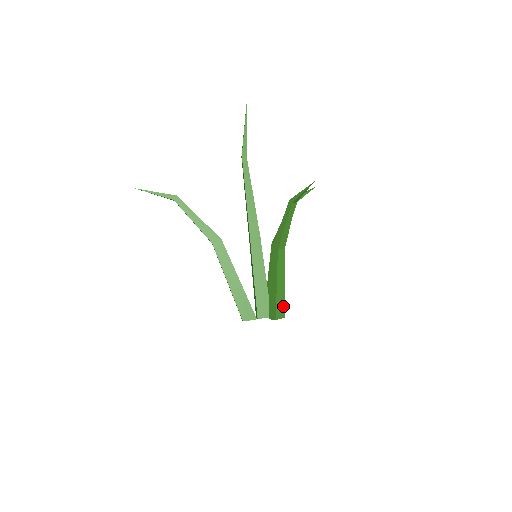
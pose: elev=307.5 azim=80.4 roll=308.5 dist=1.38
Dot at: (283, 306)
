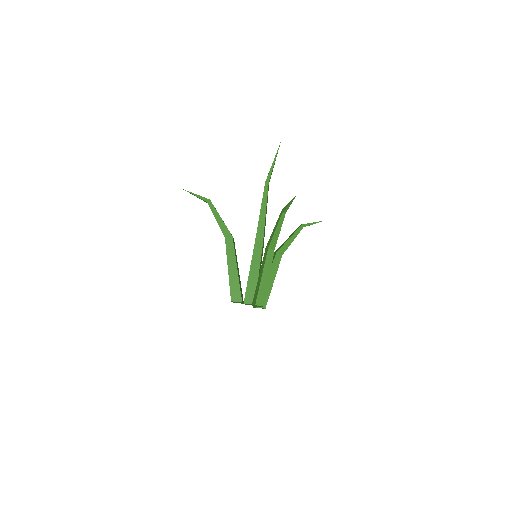
Dot at: (264, 296)
